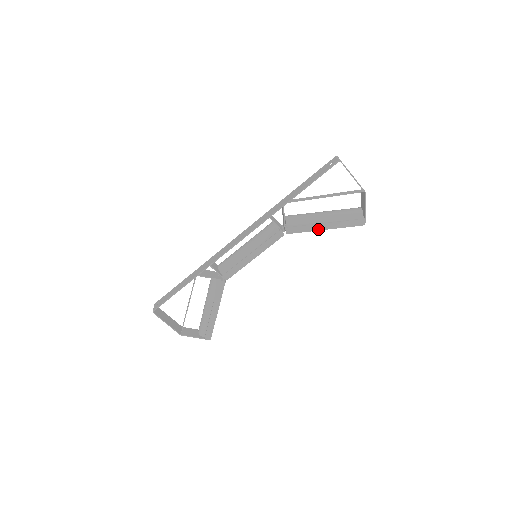
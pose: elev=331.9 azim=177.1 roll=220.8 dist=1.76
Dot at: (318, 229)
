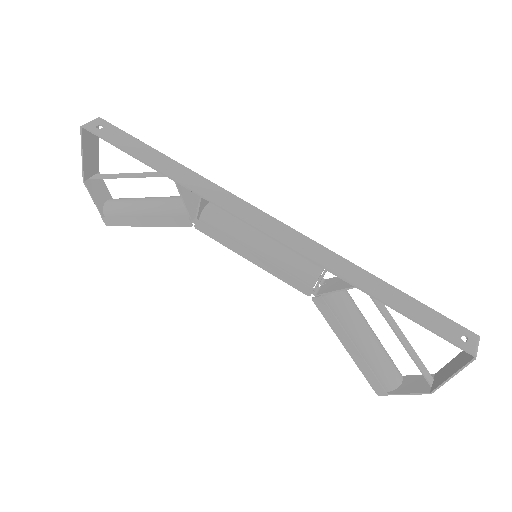
Dot at: (342, 339)
